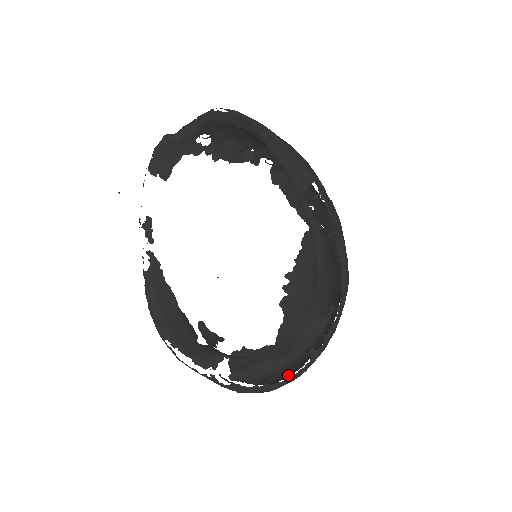
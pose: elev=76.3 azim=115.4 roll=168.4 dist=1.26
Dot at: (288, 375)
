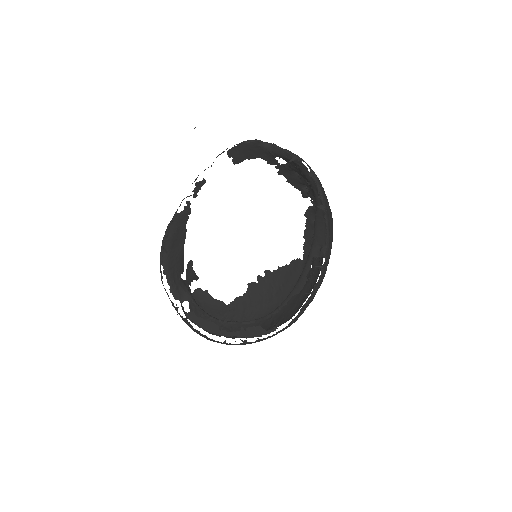
Dot at: occluded
